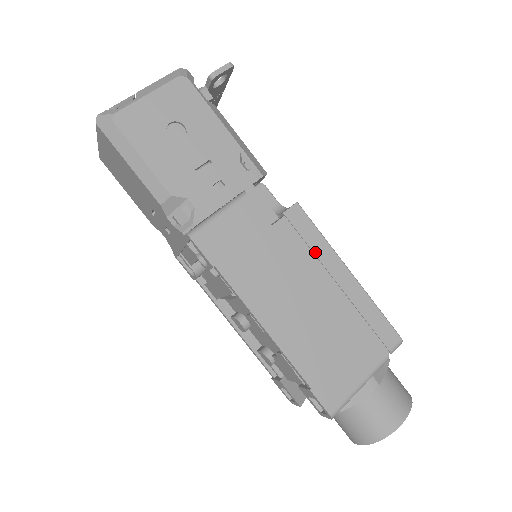
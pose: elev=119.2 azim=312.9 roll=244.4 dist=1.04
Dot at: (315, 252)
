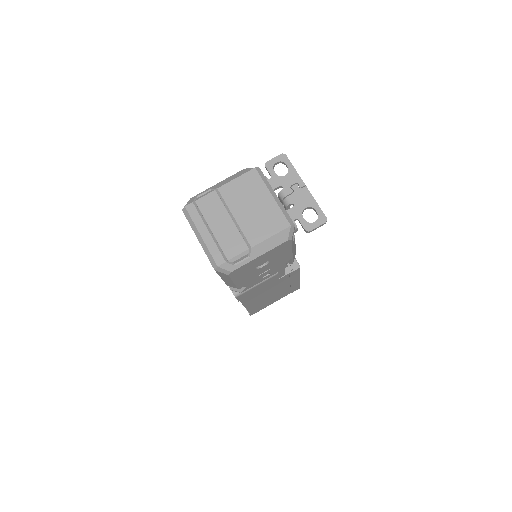
Dot at: occluded
